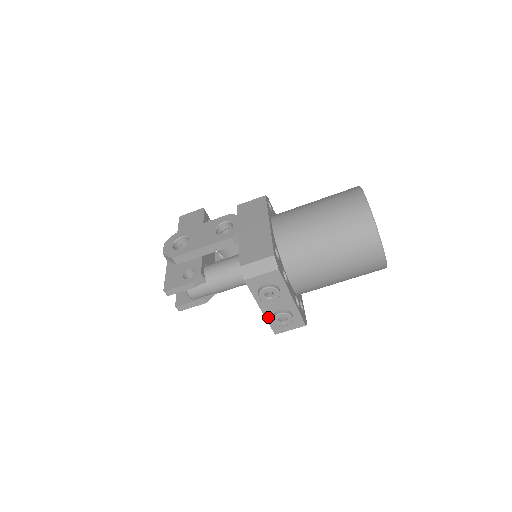
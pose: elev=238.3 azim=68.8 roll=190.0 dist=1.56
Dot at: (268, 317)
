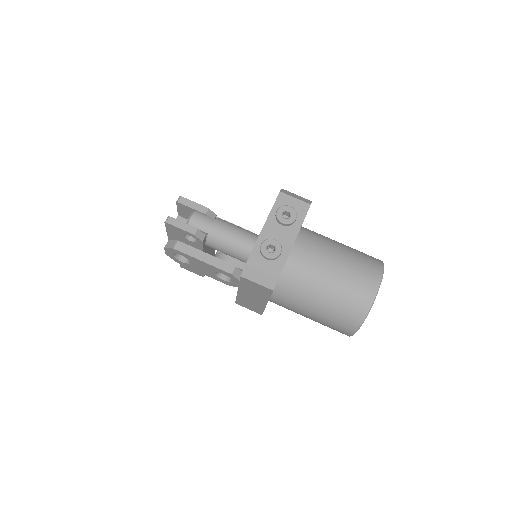
Dot at: (260, 240)
